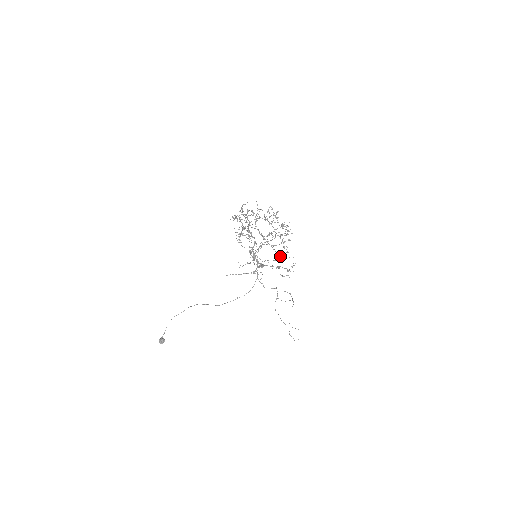
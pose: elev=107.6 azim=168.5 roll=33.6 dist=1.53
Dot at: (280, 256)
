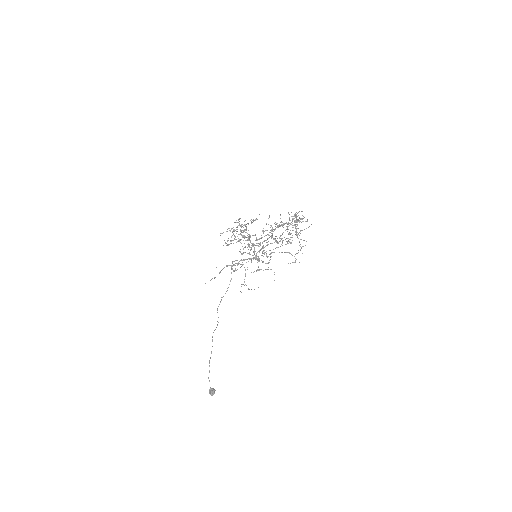
Dot at: occluded
